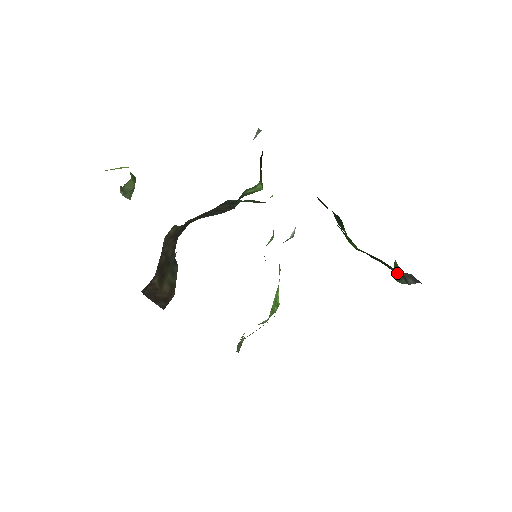
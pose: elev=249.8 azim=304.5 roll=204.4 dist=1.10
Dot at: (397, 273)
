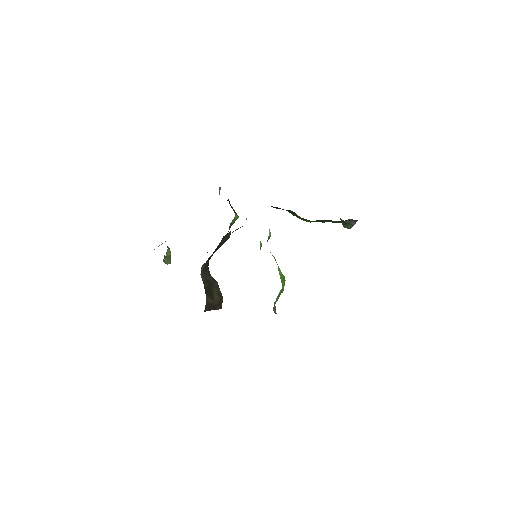
Dot at: (344, 224)
